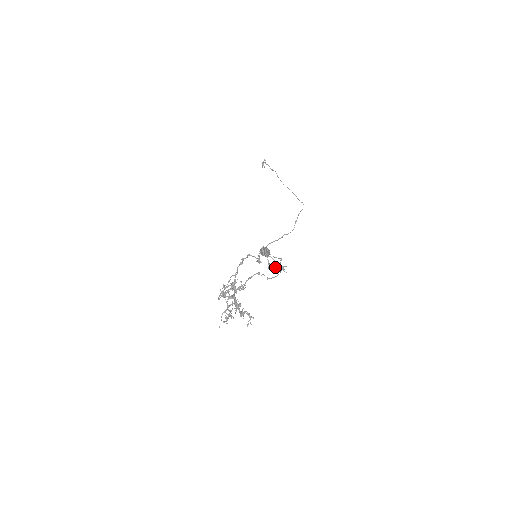
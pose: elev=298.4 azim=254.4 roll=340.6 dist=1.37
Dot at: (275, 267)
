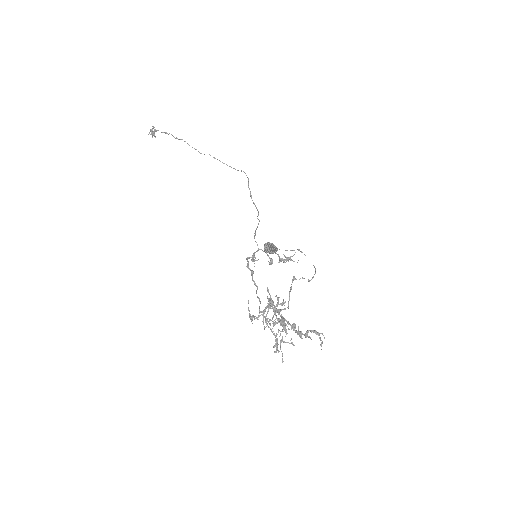
Dot at: (281, 260)
